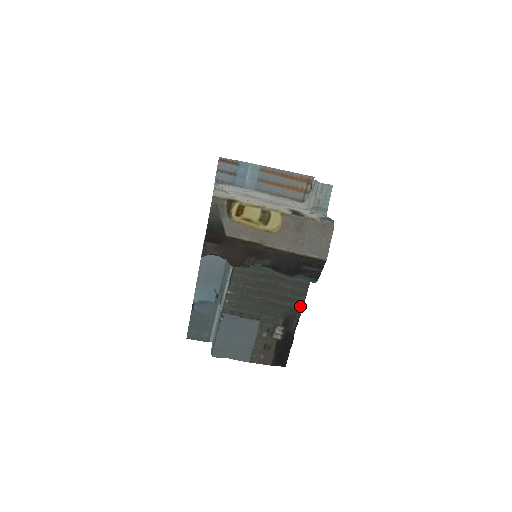
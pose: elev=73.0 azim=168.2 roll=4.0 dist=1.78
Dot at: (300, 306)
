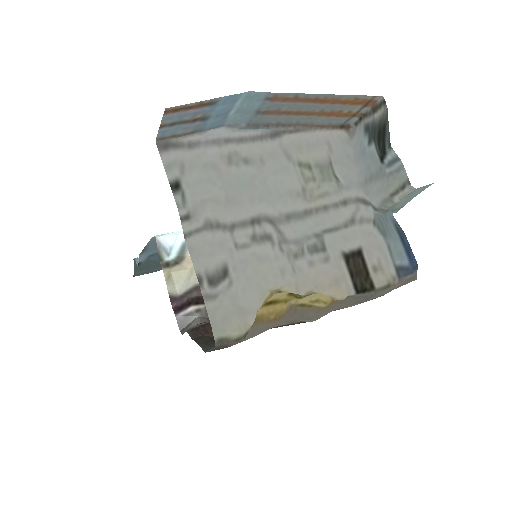
Dot at: occluded
